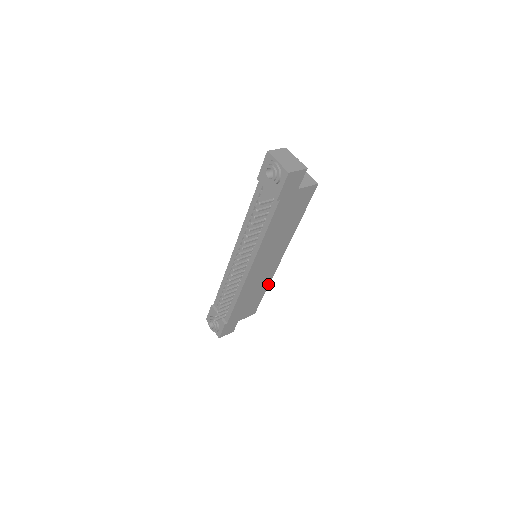
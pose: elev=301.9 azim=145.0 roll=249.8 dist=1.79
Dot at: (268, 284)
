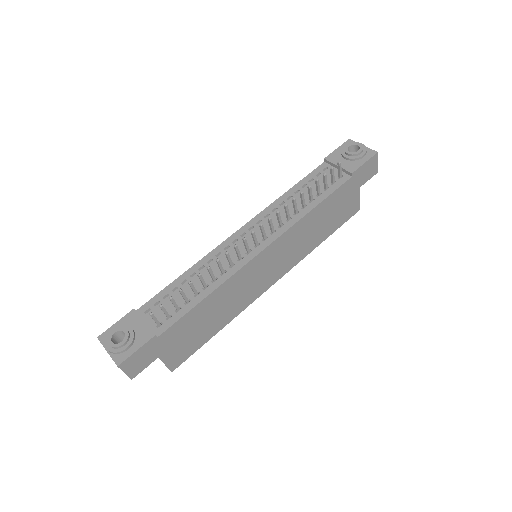
Dot at: (231, 318)
